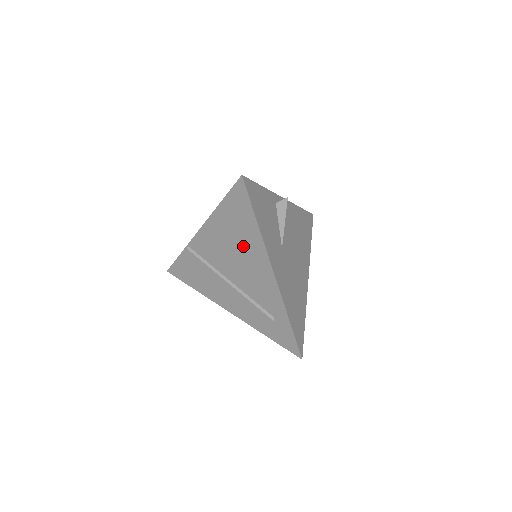
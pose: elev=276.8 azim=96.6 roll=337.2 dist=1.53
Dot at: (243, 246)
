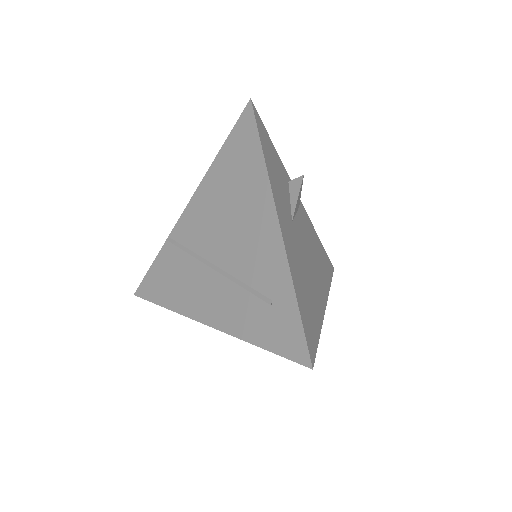
Dot at: (240, 197)
